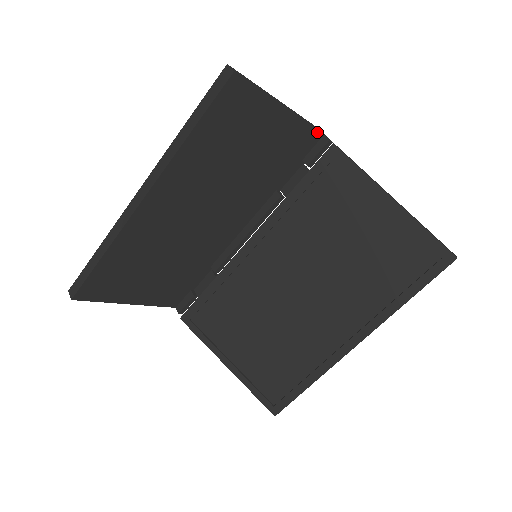
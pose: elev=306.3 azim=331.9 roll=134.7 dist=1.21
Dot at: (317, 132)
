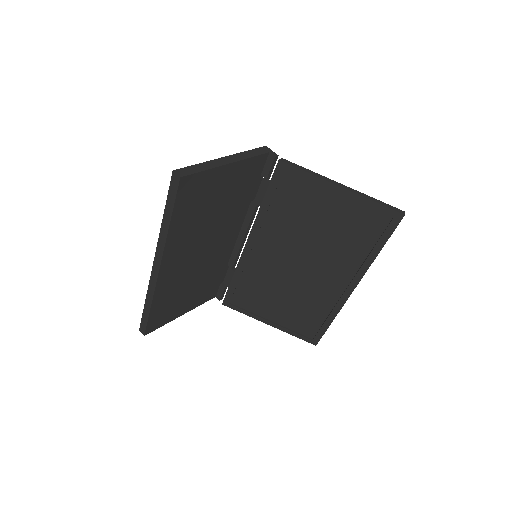
Dot at: (263, 155)
